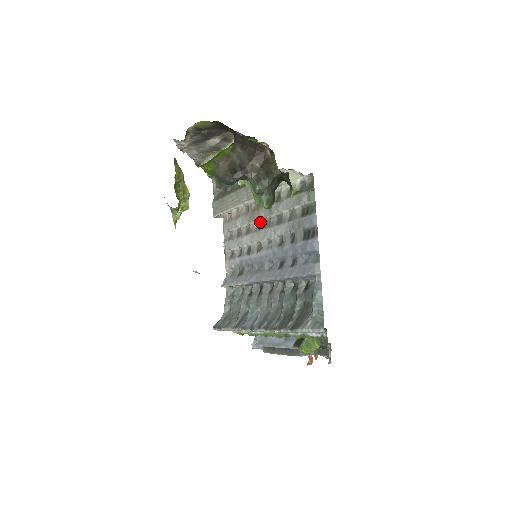
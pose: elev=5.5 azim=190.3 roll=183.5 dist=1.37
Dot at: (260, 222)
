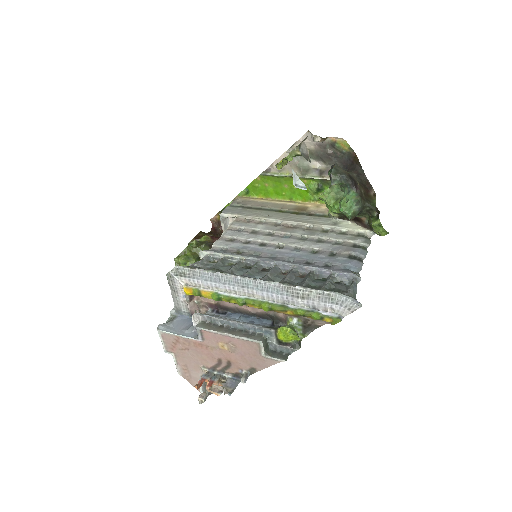
Dot at: (293, 235)
